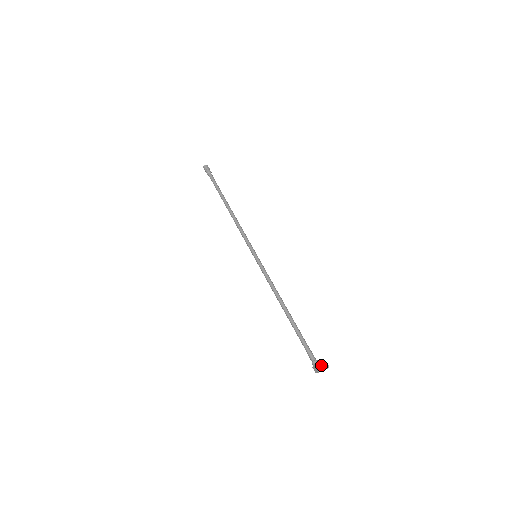
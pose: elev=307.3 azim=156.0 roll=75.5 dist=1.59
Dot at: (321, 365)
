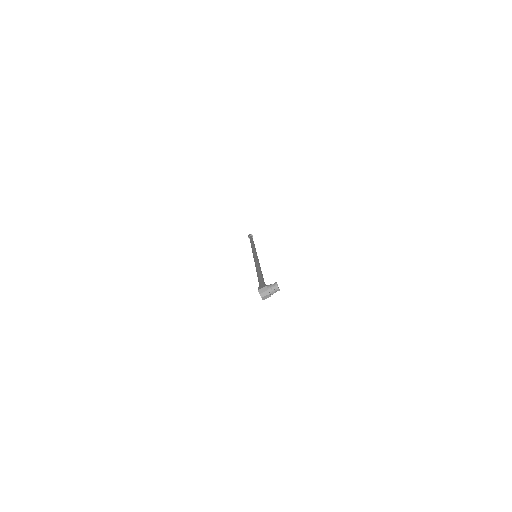
Dot at: (264, 286)
